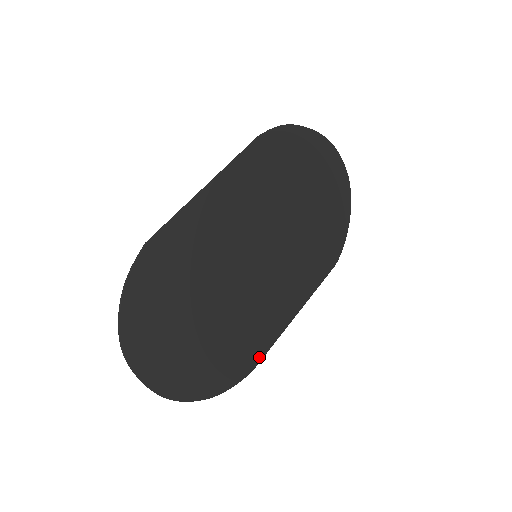
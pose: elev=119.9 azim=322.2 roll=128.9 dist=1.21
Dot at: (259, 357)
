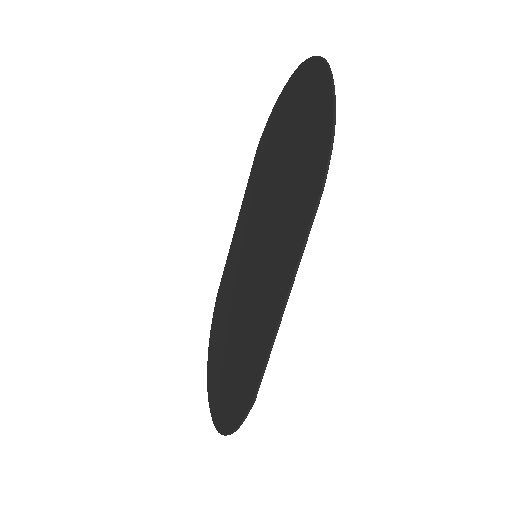
Dot at: (222, 284)
